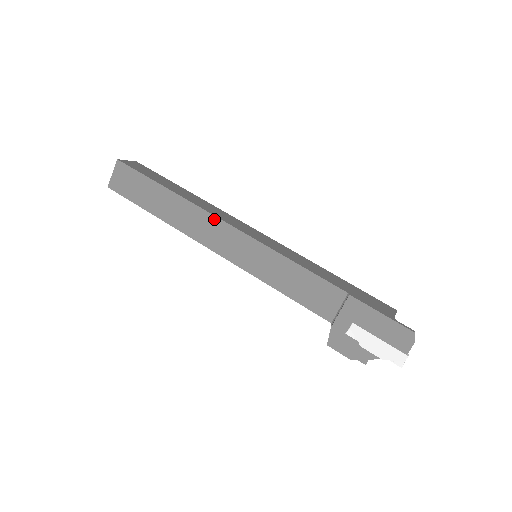
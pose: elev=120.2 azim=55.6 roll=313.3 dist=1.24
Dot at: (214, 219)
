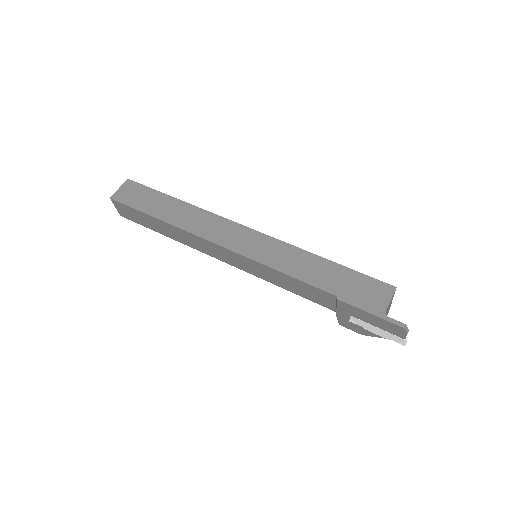
Dot at: (205, 241)
